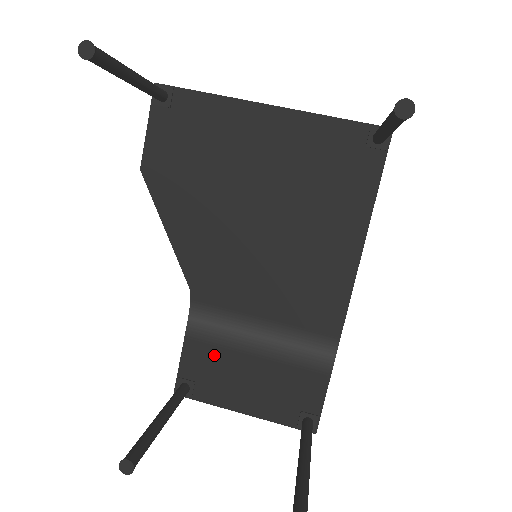
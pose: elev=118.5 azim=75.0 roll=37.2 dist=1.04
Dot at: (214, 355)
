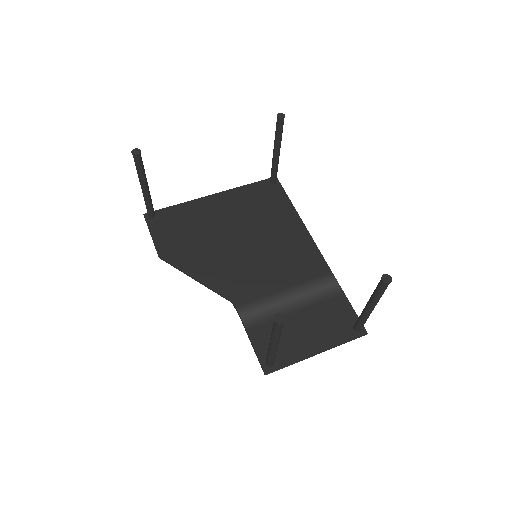
Dot at: occluded
